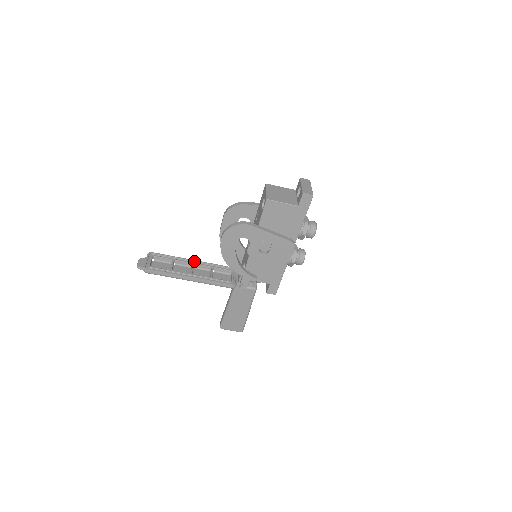
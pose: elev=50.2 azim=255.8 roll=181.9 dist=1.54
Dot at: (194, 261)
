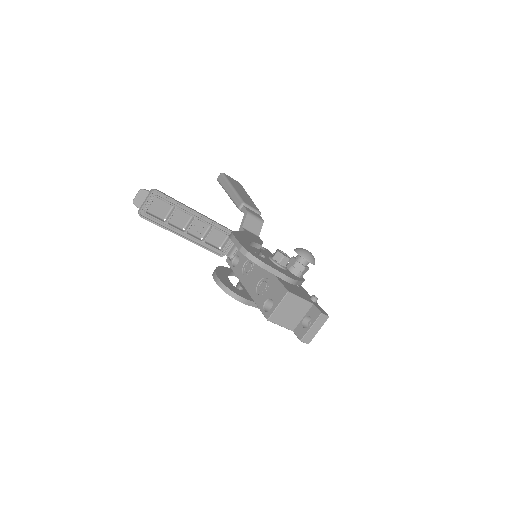
Dot at: (198, 215)
